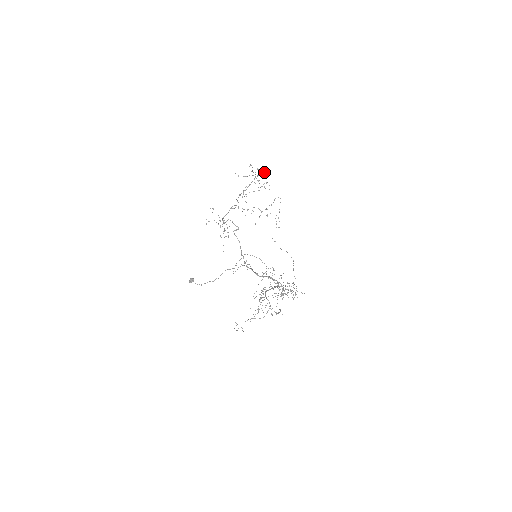
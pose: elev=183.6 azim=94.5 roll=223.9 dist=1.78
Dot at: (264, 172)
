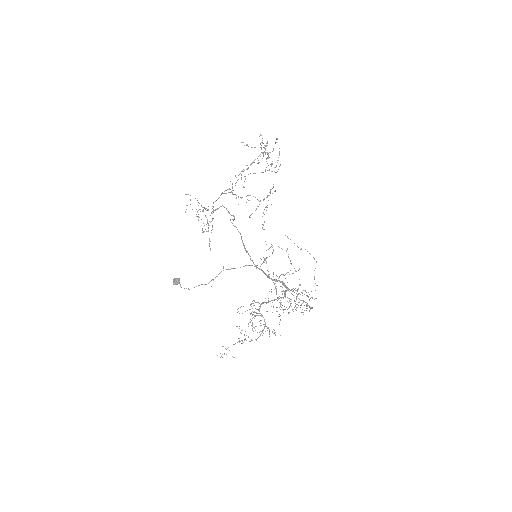
Dot at: (273, 148)
